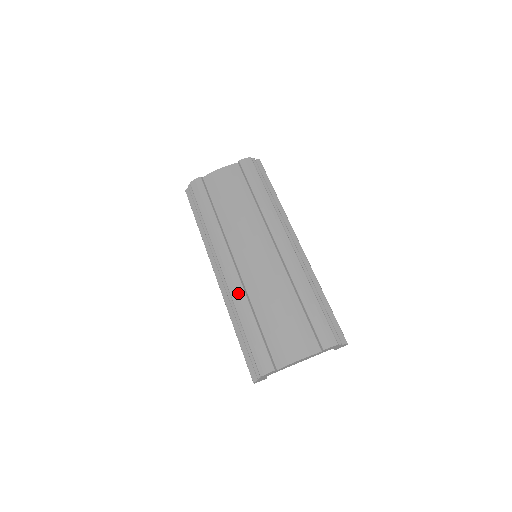
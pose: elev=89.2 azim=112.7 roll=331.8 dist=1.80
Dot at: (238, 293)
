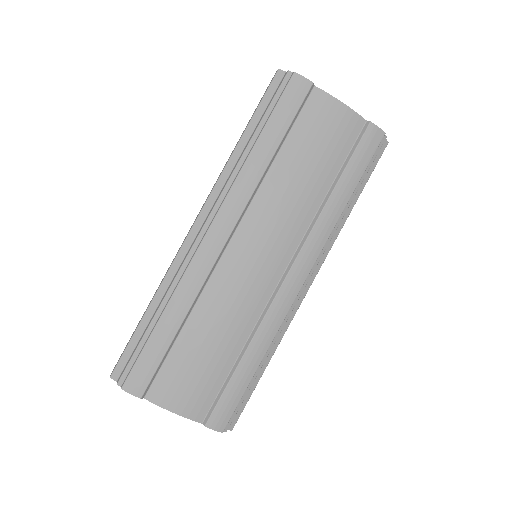
Dot at: (194, 281)
